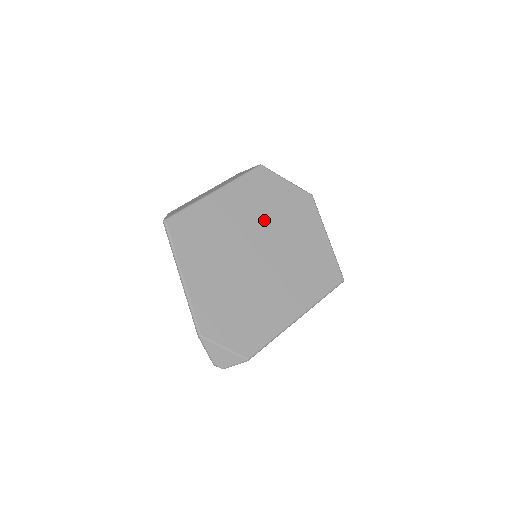
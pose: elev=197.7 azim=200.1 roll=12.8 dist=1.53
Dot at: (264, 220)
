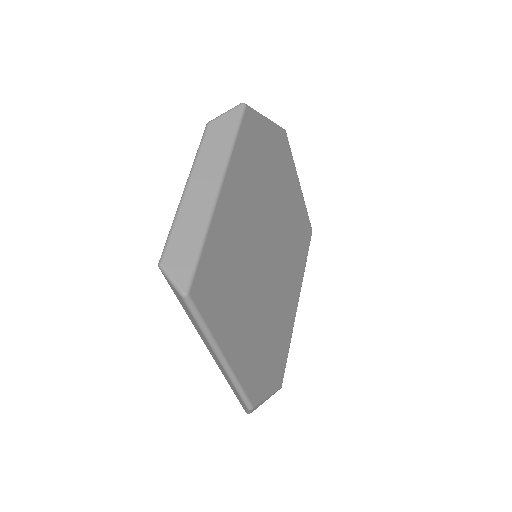
Dot at: (263, 203)
